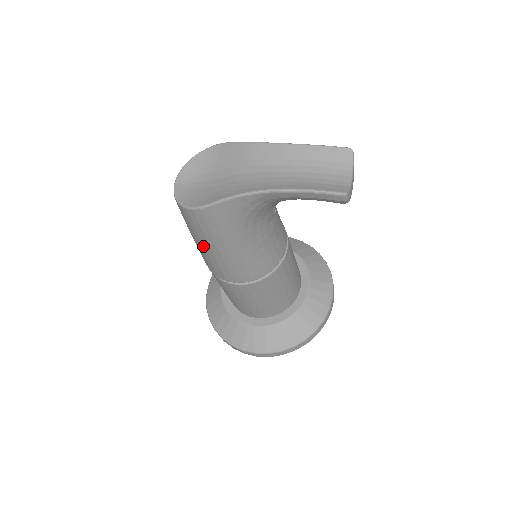
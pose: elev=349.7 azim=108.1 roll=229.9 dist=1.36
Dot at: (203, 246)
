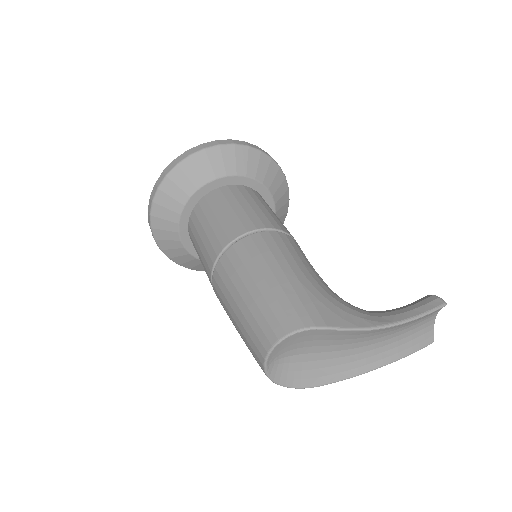
Dot at: occluded
